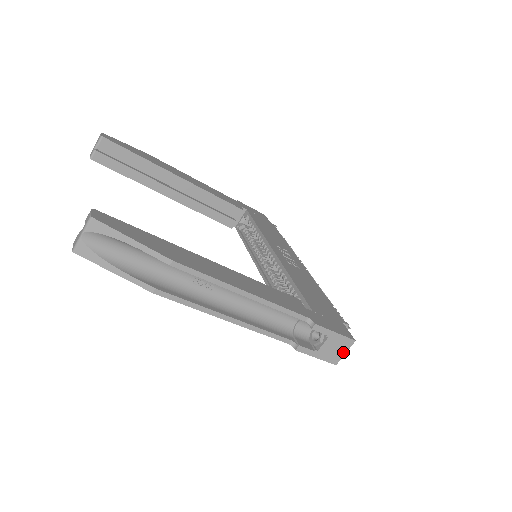
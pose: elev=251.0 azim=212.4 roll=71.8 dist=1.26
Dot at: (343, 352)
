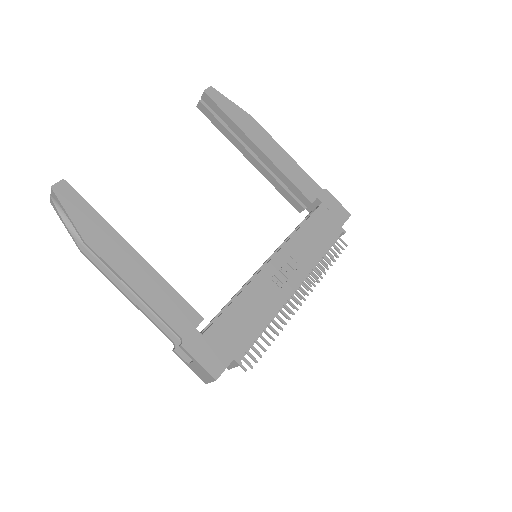
Dot at: (209, 380)
